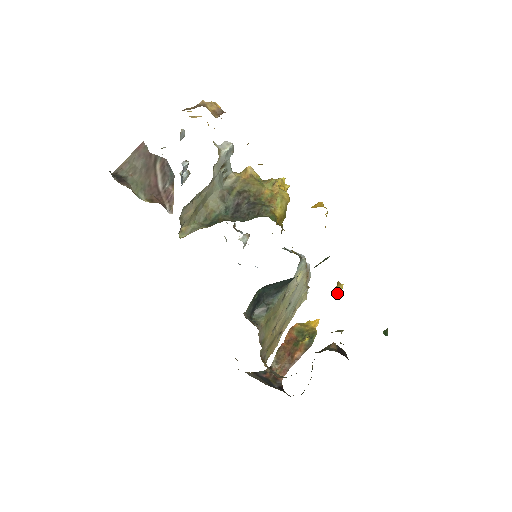
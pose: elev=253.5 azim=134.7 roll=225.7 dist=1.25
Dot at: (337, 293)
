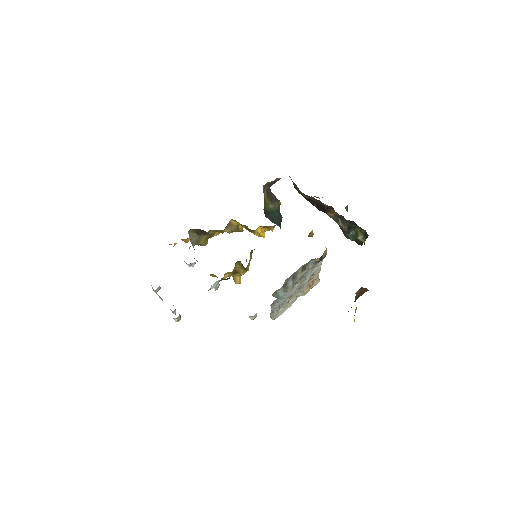
Dot at: (312, 232)
